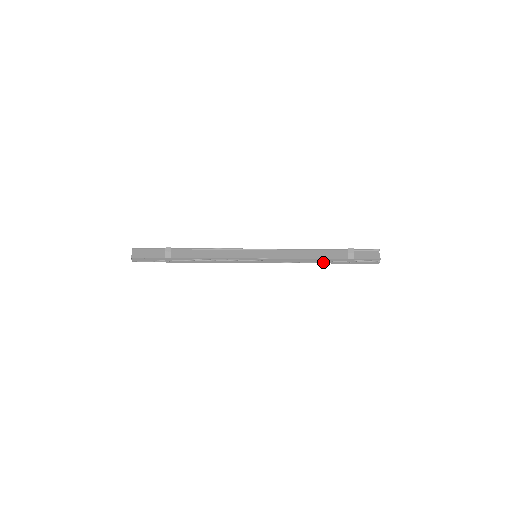
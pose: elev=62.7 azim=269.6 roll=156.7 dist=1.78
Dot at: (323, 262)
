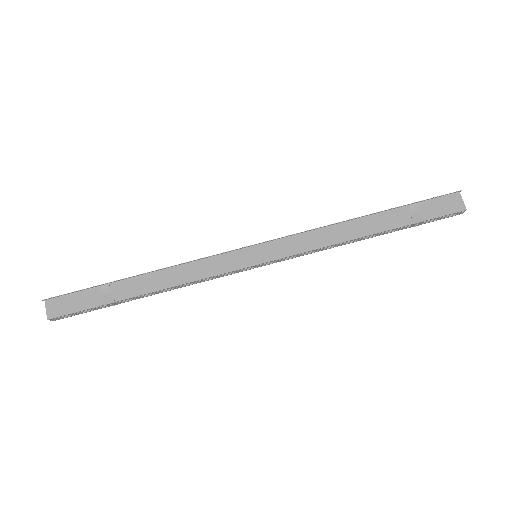
Dot at: (369, 236)
